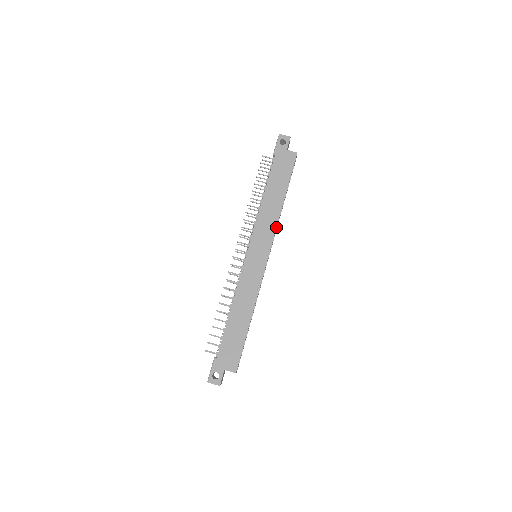
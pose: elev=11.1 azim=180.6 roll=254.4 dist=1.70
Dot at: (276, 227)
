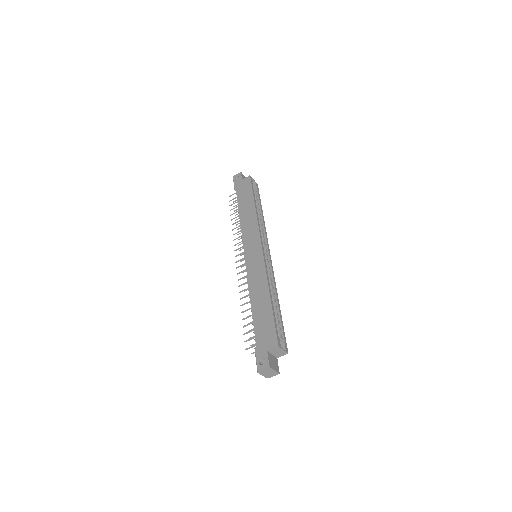
Dot at: (258, 224)
